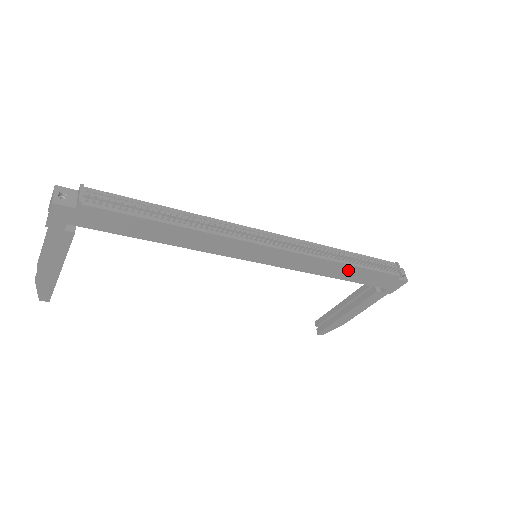
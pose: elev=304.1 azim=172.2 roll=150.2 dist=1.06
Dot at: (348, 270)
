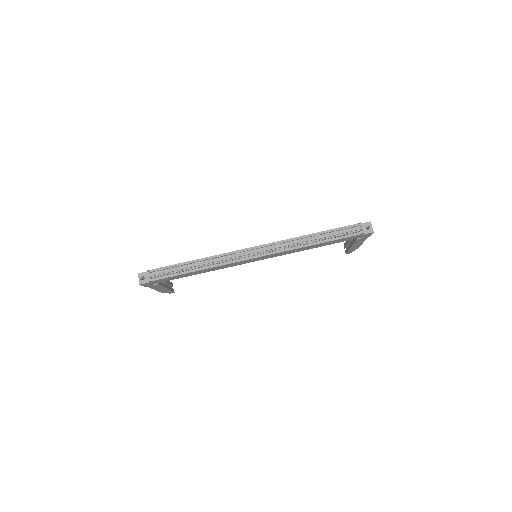
Dot at: (319, 245)
